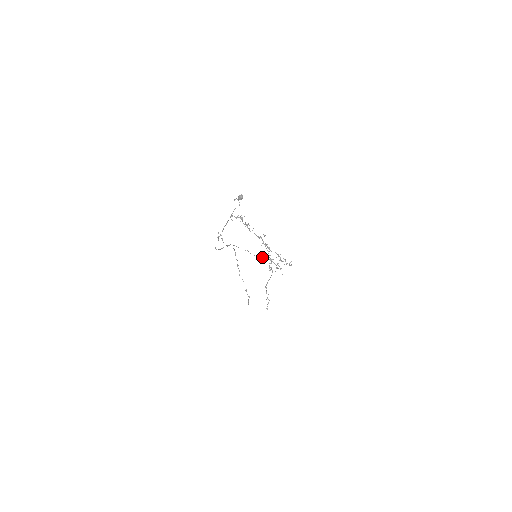
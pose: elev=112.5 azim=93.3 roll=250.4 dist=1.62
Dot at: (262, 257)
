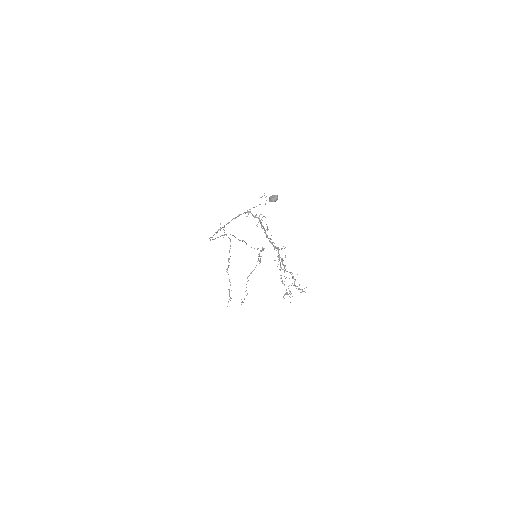
Dot at: (257, 248)
